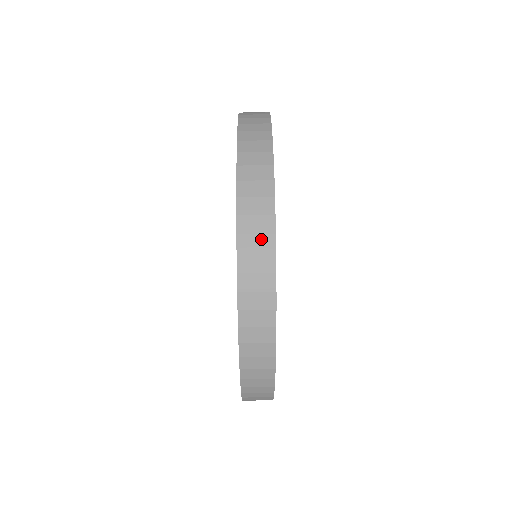
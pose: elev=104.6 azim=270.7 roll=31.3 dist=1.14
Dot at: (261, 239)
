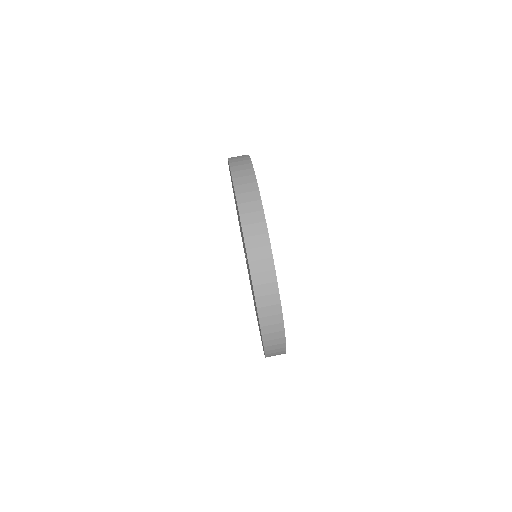
Dot at: (272, 308)
